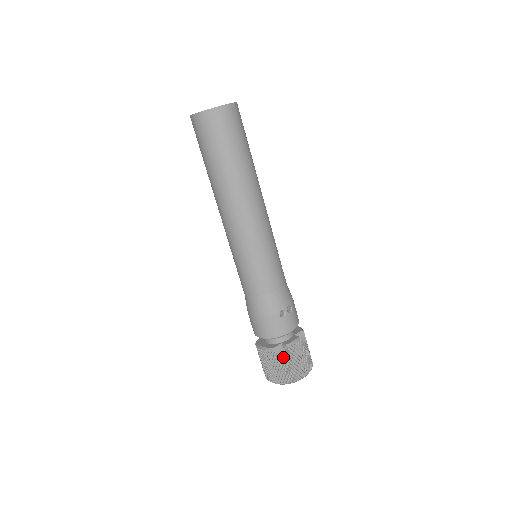
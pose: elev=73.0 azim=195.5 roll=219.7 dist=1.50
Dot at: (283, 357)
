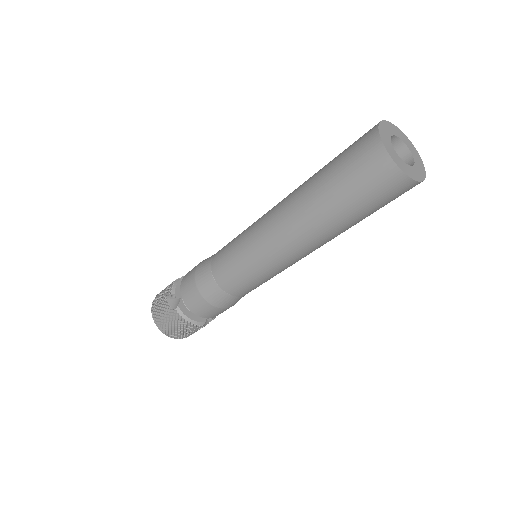
Dot at: occluded
